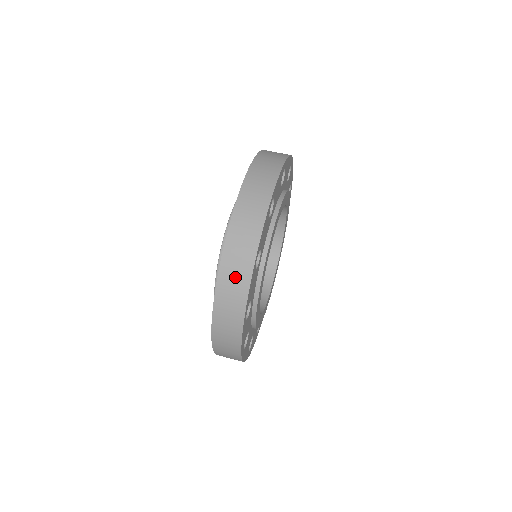
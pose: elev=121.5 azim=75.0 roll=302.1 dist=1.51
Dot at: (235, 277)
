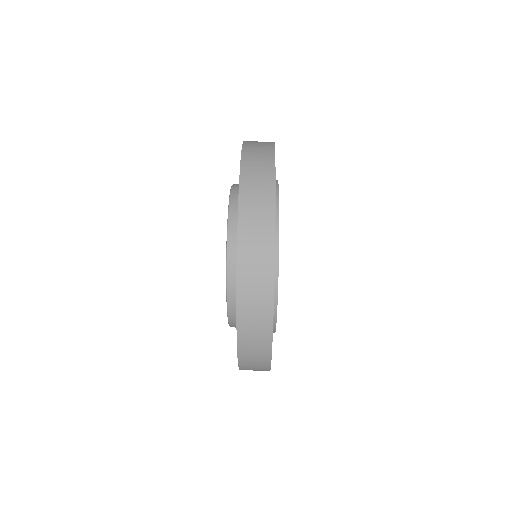
Dot at: (255, 349)
